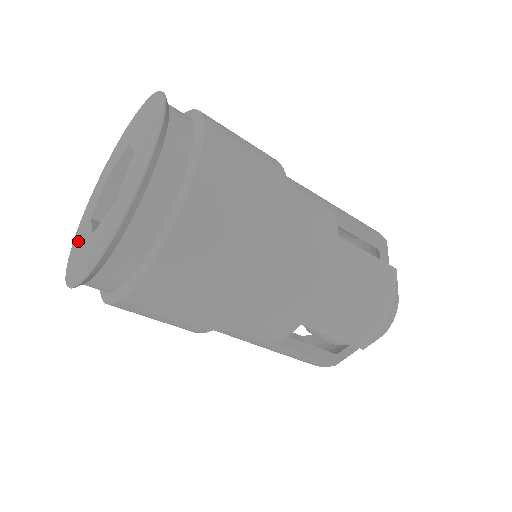
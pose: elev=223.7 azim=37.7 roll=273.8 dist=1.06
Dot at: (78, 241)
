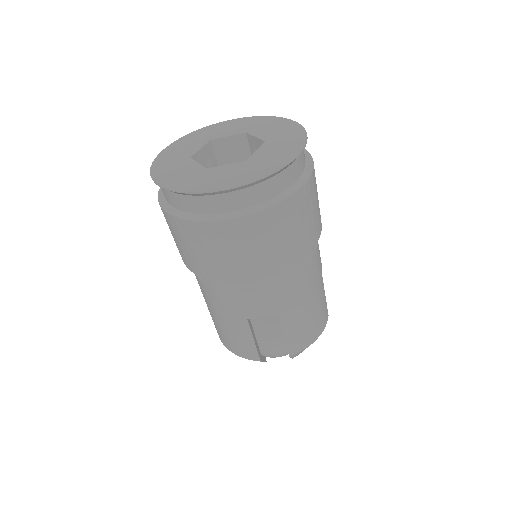
Dot at: (169, 165)
